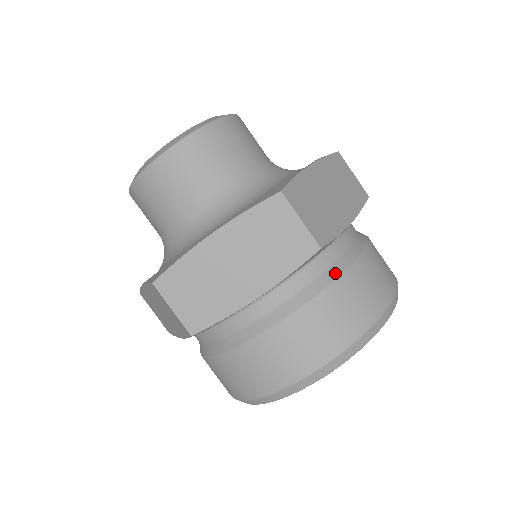
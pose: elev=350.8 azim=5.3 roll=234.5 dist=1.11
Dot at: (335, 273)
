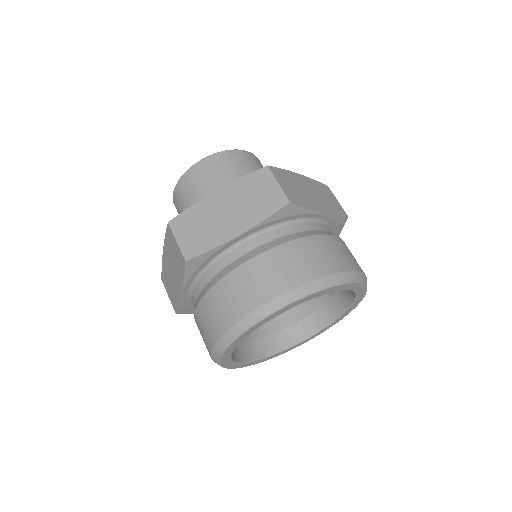
Dot at: occluded
